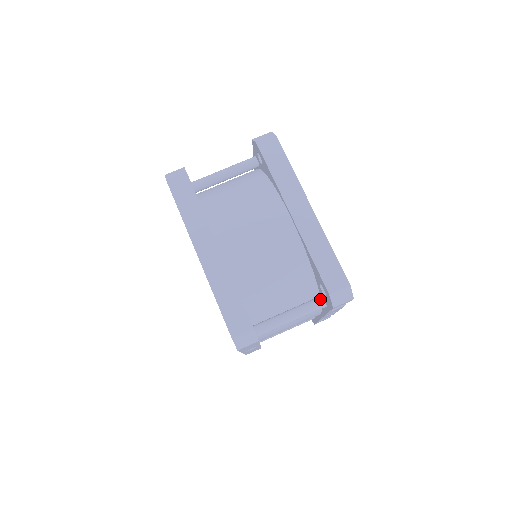
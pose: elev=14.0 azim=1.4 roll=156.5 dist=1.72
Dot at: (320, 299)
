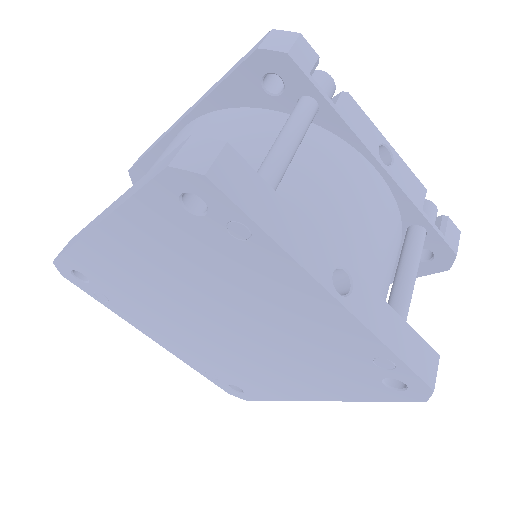
Dot at: (295, 105)
